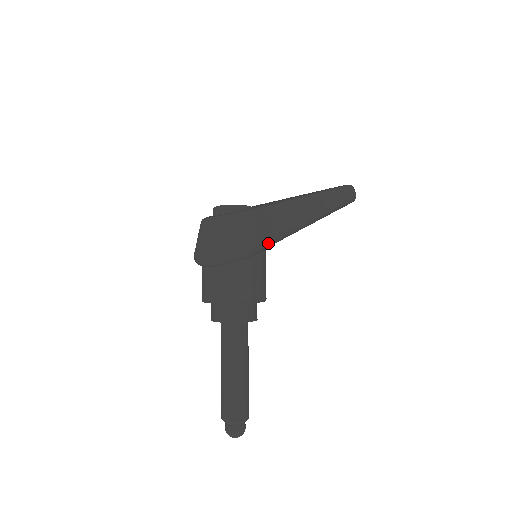
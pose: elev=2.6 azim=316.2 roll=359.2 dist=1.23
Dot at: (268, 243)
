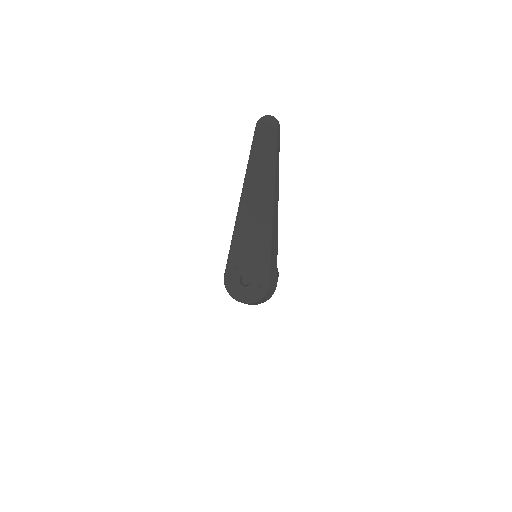
Dot at: occluded
